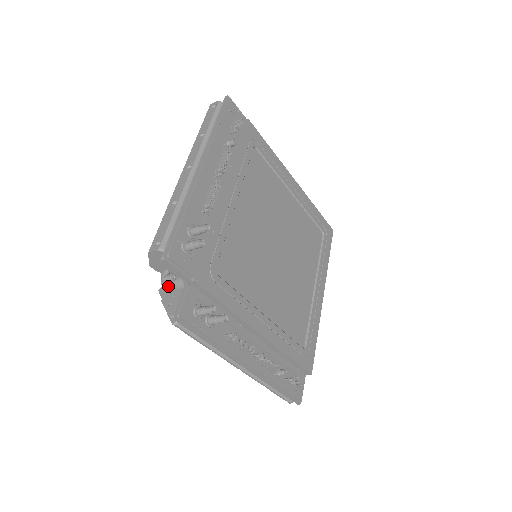
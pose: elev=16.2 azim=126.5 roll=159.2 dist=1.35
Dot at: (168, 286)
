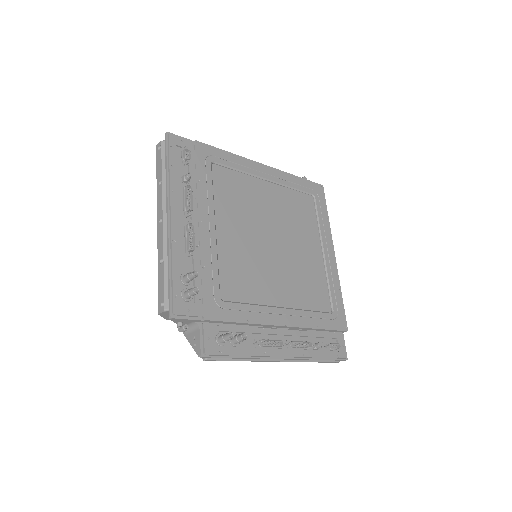
Dot at: (188, 329)
